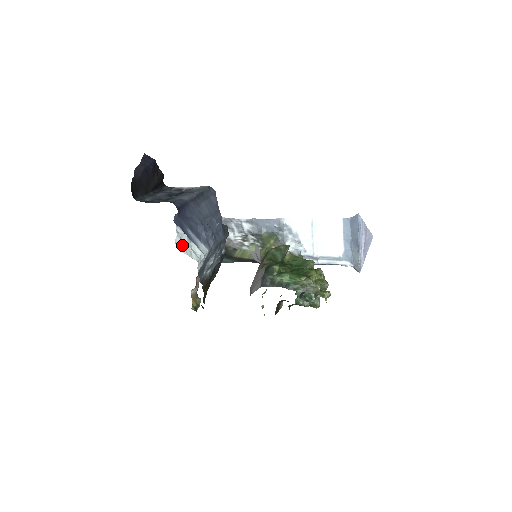
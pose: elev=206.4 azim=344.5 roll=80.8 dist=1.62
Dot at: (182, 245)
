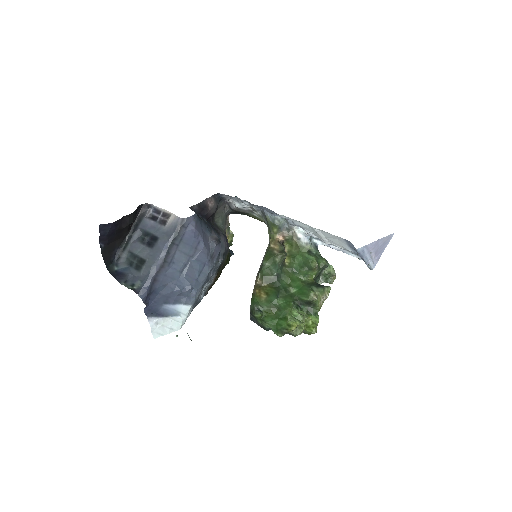
Dot at: (159, 330)
